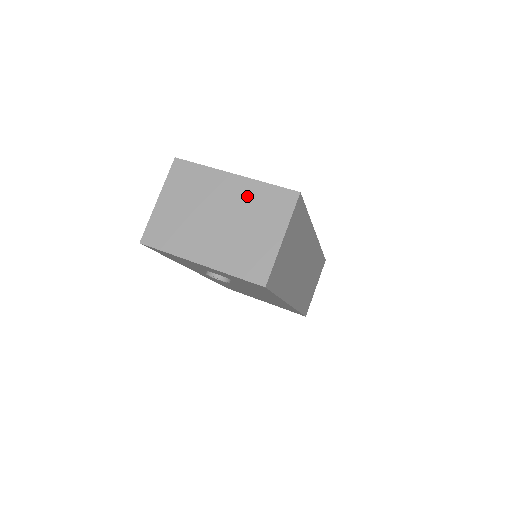
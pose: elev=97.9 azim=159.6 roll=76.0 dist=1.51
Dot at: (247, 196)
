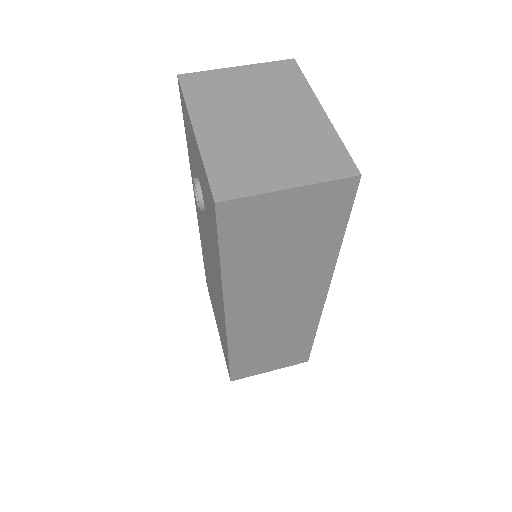
Dot at: (310, 131)
